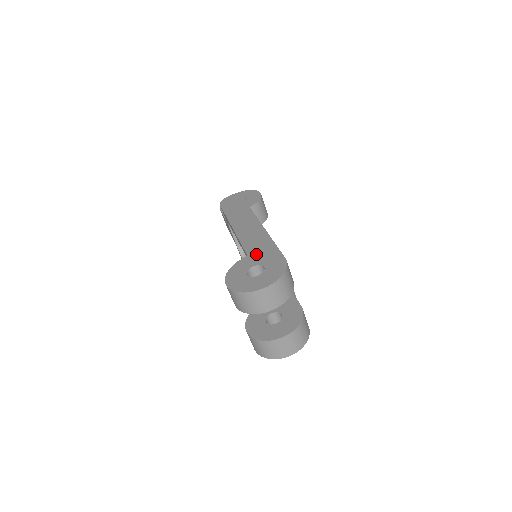
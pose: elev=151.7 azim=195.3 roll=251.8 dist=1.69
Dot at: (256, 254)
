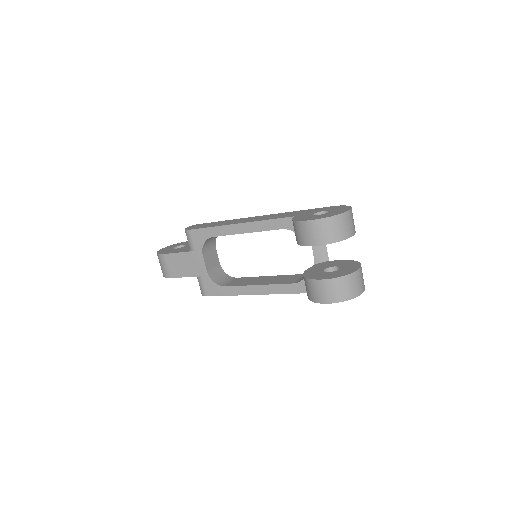
Dot at: (300, 214)
